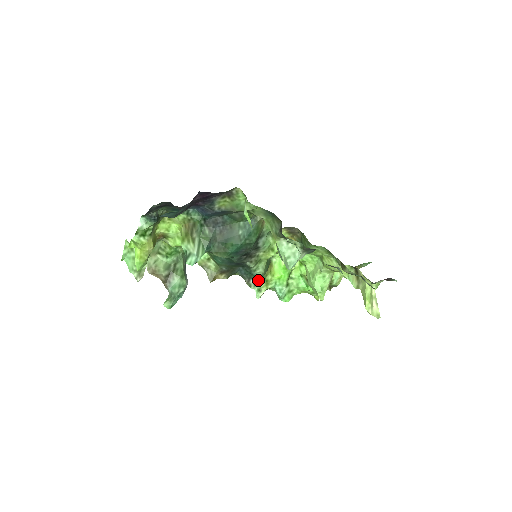
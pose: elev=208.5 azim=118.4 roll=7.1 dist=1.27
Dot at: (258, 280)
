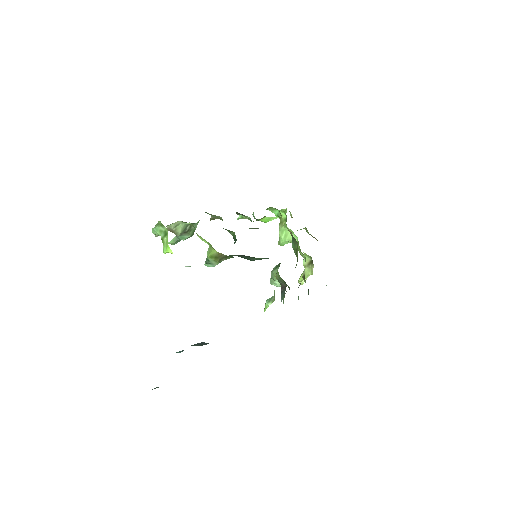
Dot at: (246, 217)
